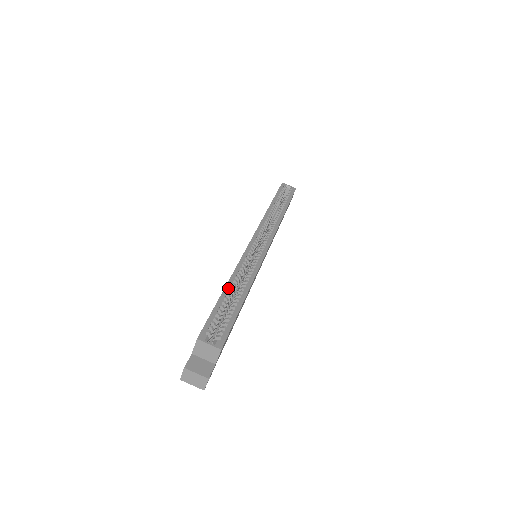
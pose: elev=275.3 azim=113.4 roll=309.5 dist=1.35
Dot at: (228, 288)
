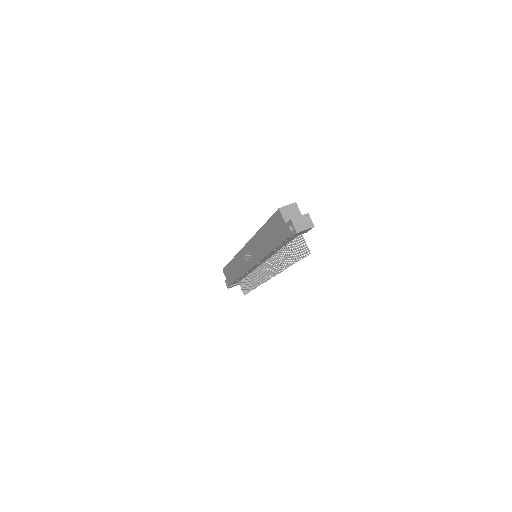
Dot at: occluded
